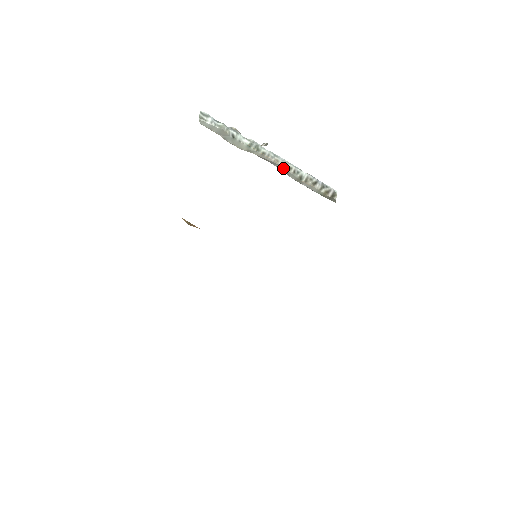
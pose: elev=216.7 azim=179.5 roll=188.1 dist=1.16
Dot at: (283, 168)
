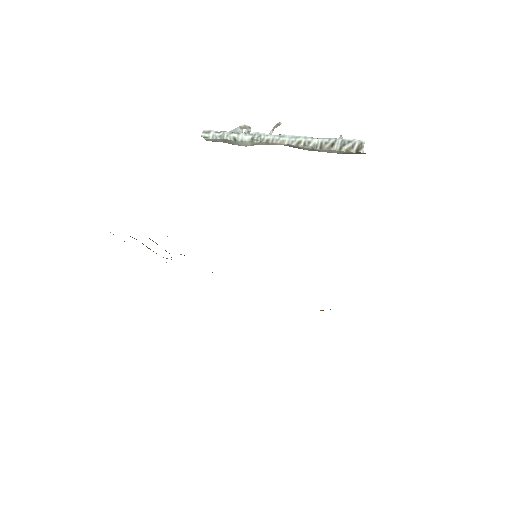
Dot at: (292, 146)
